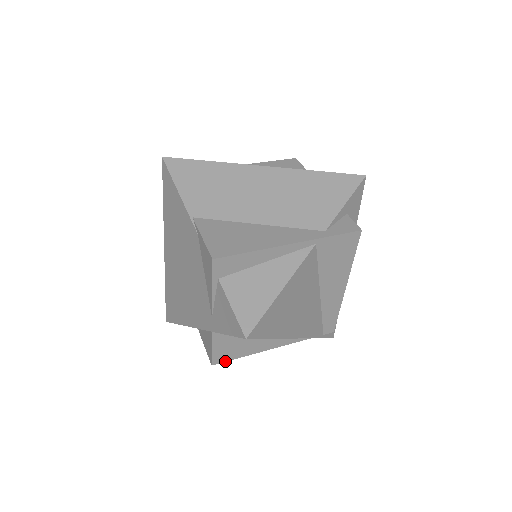
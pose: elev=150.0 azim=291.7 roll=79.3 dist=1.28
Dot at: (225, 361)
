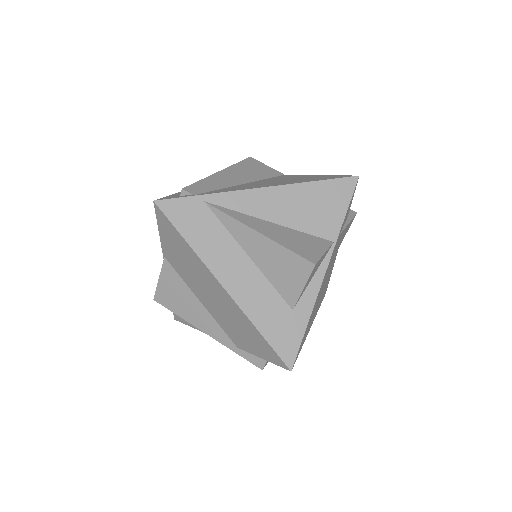
Dot at: occluded
